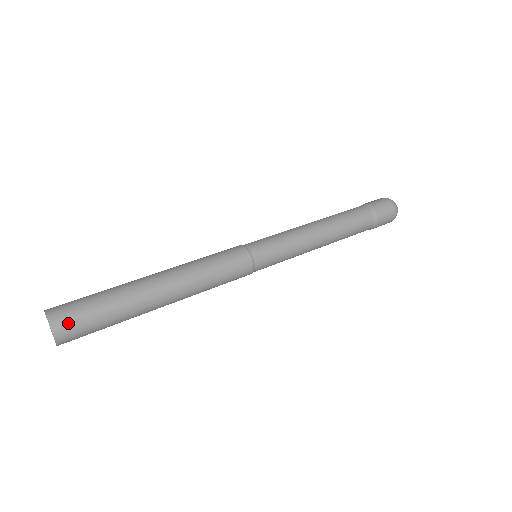
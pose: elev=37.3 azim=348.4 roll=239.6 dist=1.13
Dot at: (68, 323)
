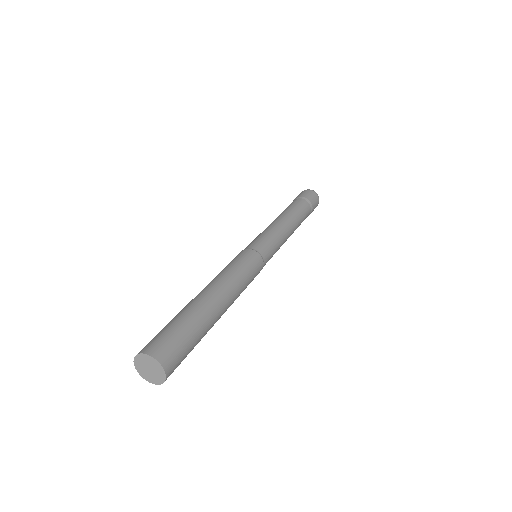
Dot at: (168, 352)
